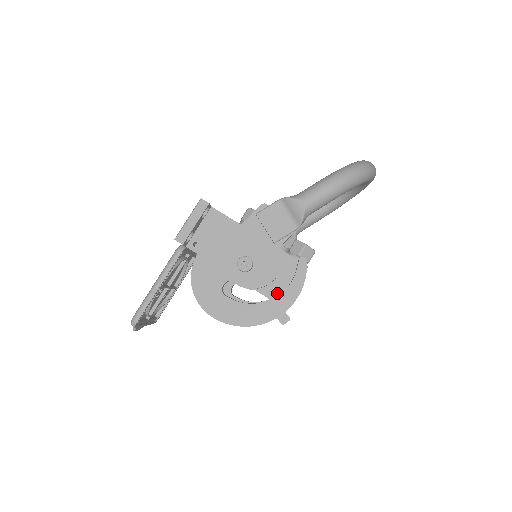
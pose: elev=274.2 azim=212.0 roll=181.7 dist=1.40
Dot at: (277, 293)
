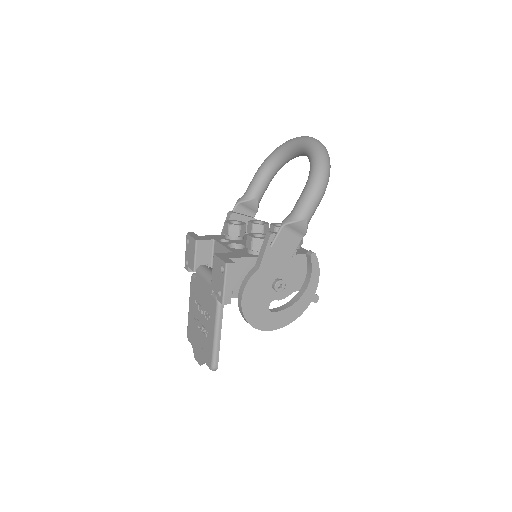
Dot at: (301, 284)
